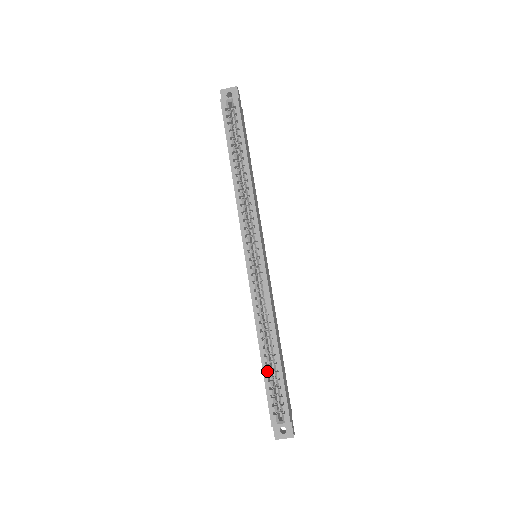
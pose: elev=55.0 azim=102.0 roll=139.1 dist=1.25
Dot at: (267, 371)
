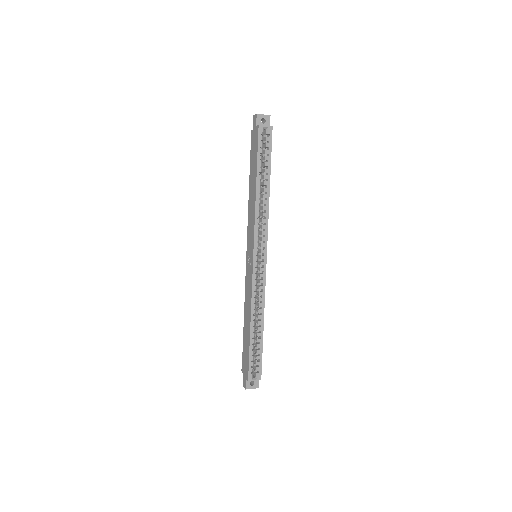
Dot at: (250, 342)
